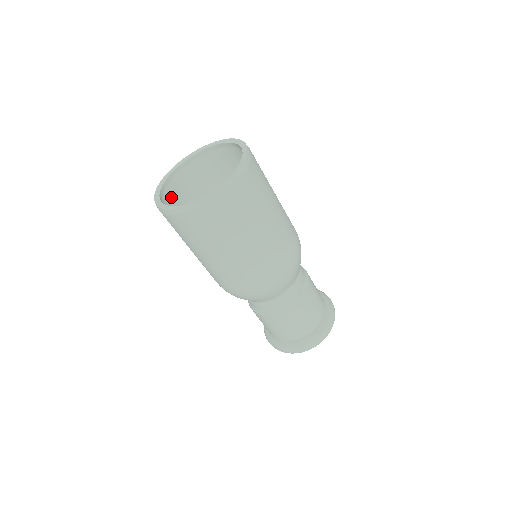
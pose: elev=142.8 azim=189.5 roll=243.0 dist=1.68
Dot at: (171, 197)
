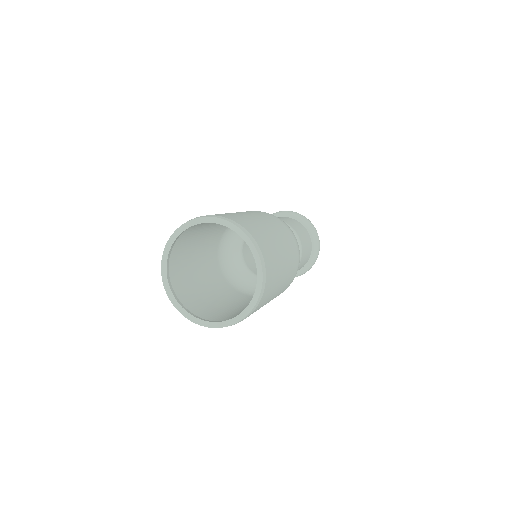
Dot at: (180, 290)
